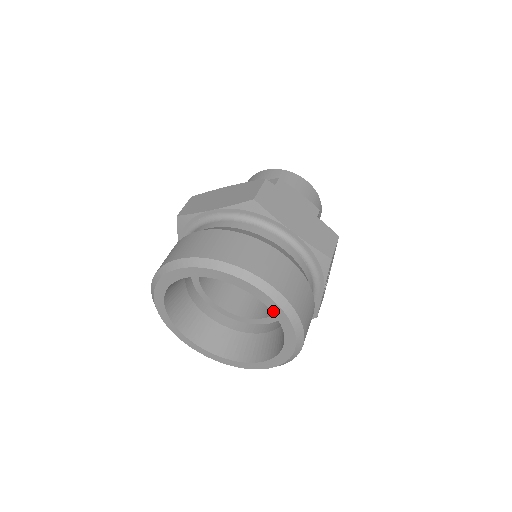
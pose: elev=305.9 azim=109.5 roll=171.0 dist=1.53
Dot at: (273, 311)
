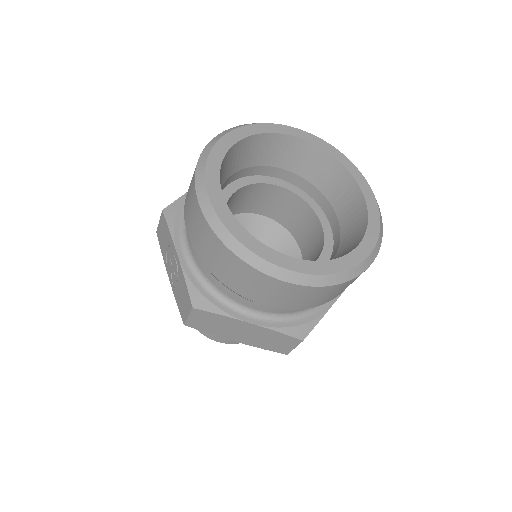
Dot at: (325, 149)
